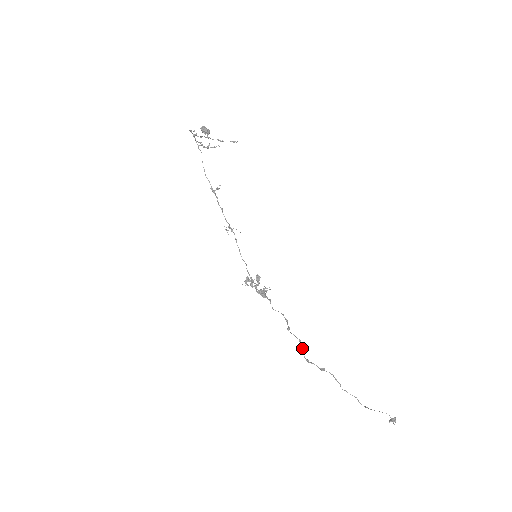
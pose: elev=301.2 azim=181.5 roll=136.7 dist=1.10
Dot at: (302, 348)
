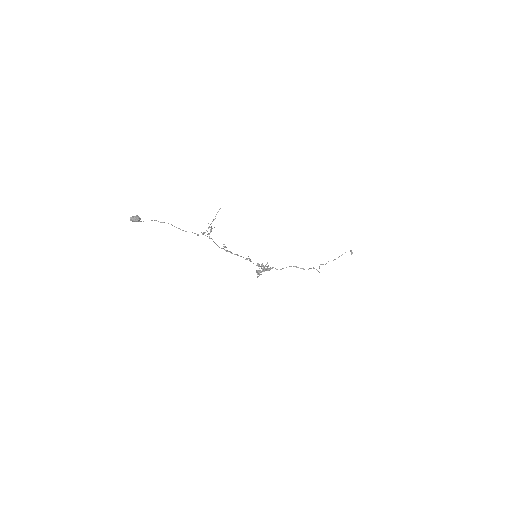
Dot at: occluded
